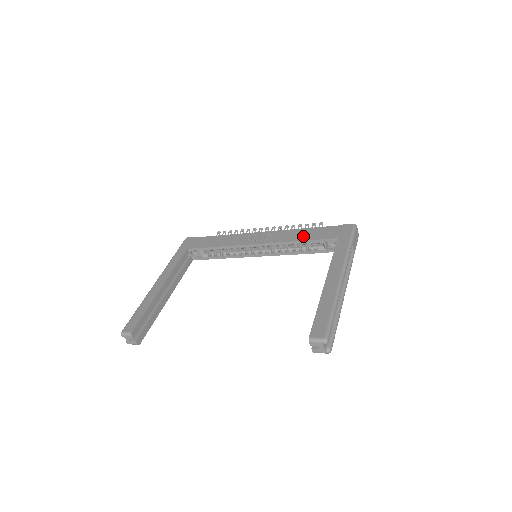
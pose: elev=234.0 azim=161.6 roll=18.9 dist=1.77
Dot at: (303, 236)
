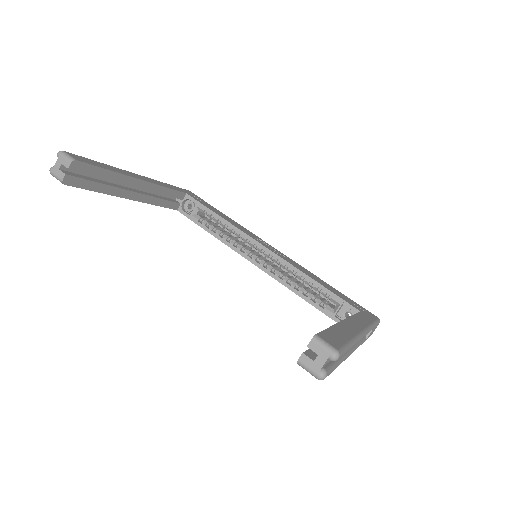
Dot at: (321, 282)
